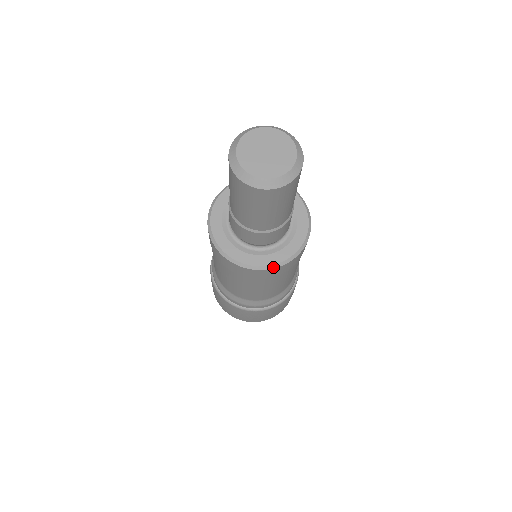
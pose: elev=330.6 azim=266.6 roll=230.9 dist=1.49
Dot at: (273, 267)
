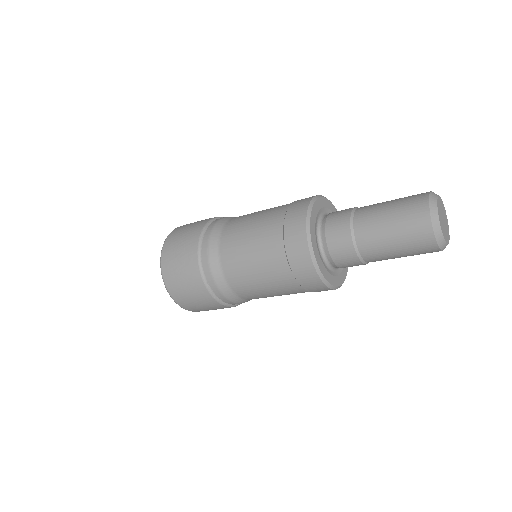
Dot at: (339, 287)
